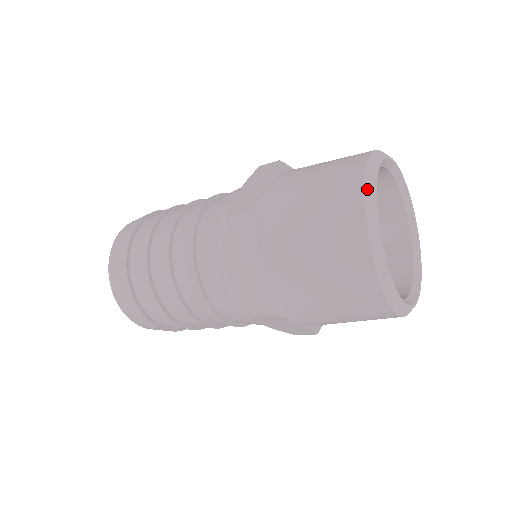
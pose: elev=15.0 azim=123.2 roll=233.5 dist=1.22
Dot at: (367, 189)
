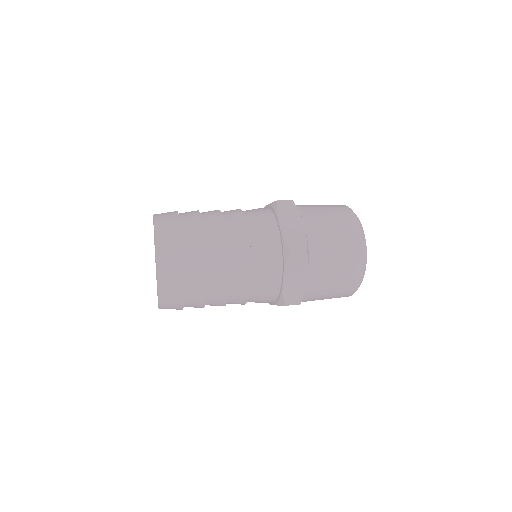
Dot at: occluded
